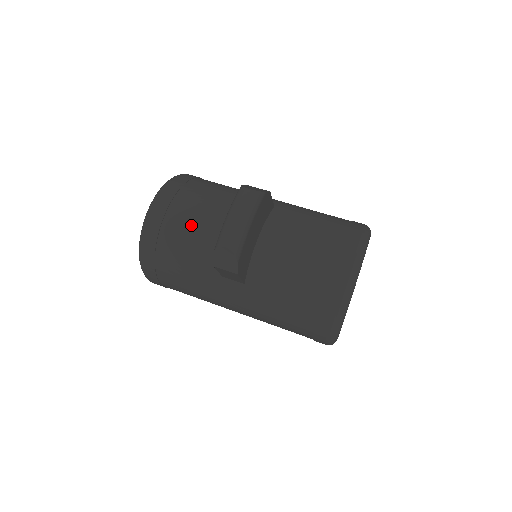
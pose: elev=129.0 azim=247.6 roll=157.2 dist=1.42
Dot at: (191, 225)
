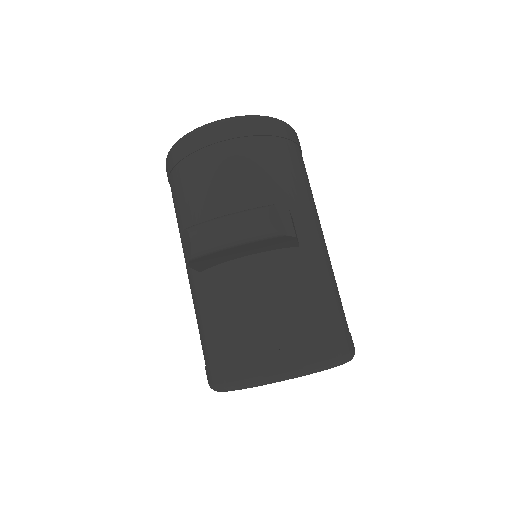
Dot at: (220, 178)
